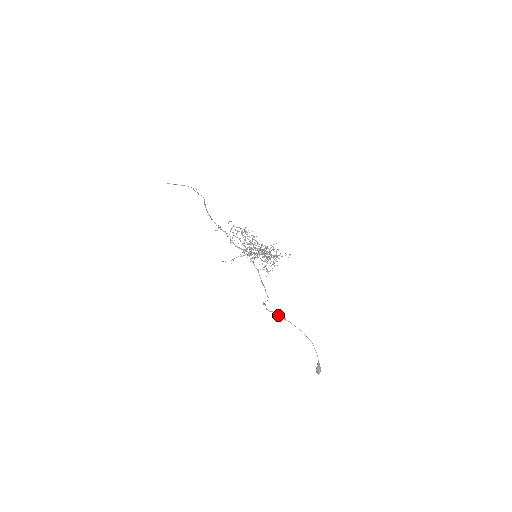
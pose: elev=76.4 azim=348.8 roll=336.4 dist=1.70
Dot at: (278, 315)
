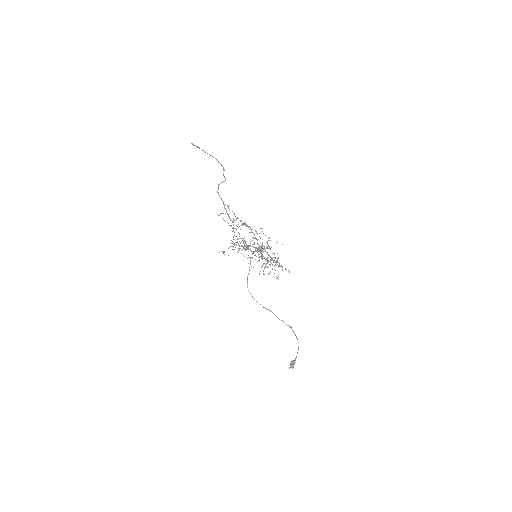
Dot at: occluded
